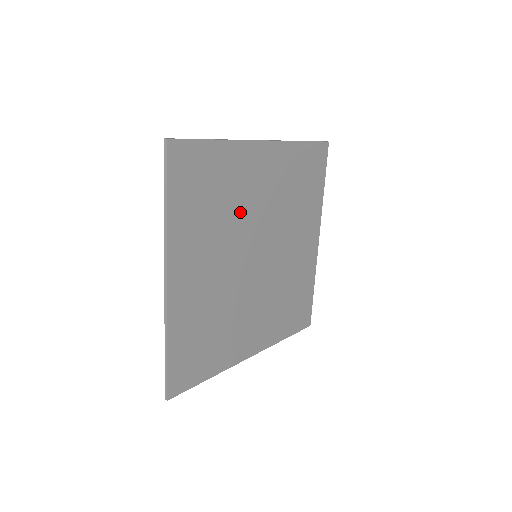
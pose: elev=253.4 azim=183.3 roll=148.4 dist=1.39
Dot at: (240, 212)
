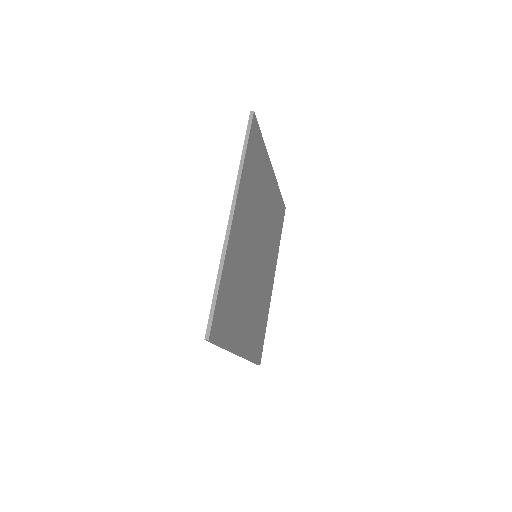
Dot at: (259, 207)
